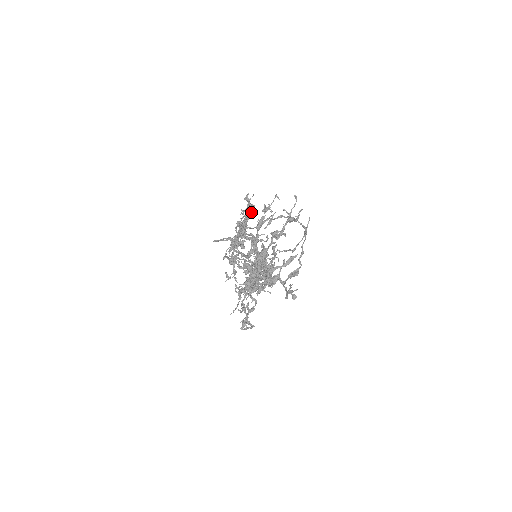
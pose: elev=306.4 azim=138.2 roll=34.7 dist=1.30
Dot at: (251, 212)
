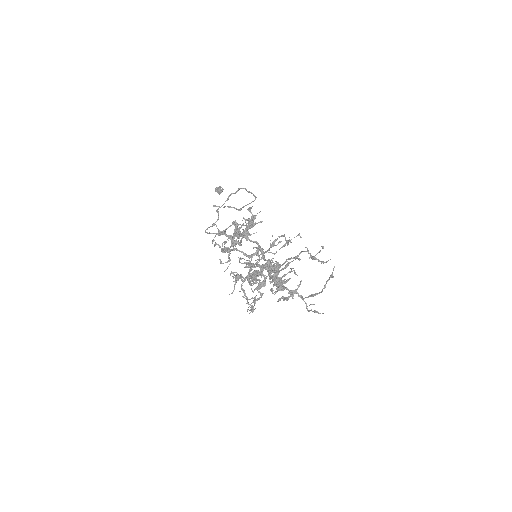
Dot at: (255, 224)
